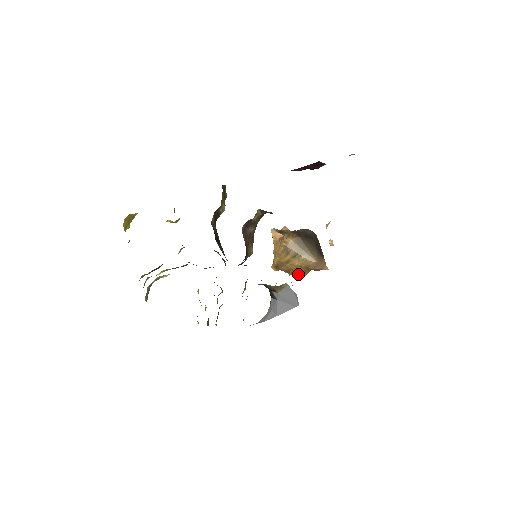
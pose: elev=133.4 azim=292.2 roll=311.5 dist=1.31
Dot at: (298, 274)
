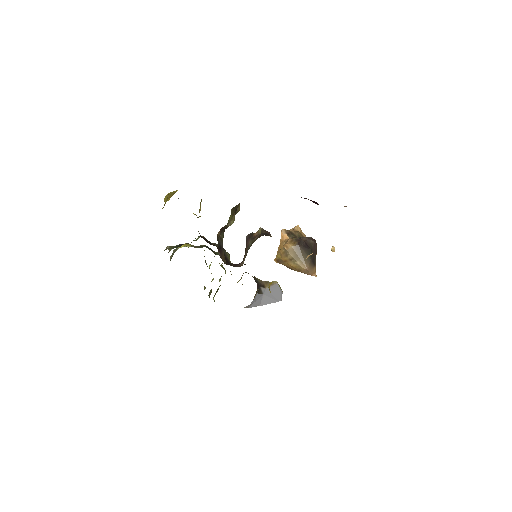
Dot at: occluded
